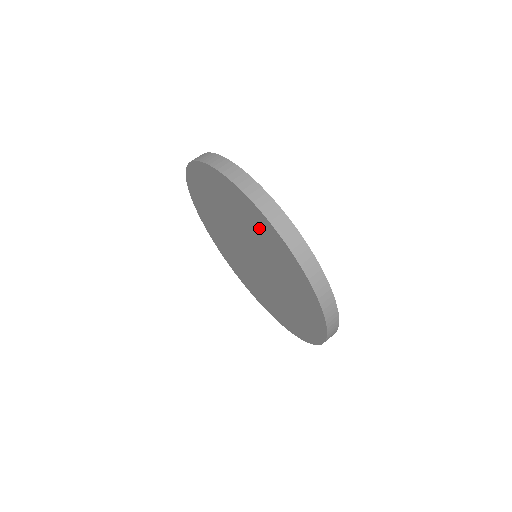
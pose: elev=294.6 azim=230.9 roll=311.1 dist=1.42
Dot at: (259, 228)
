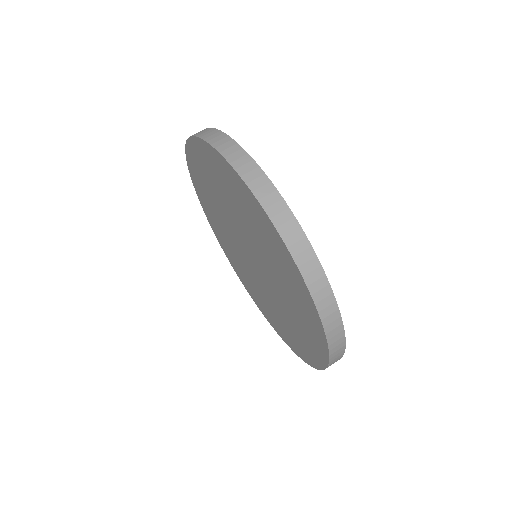
Dot at: (251, 213)
